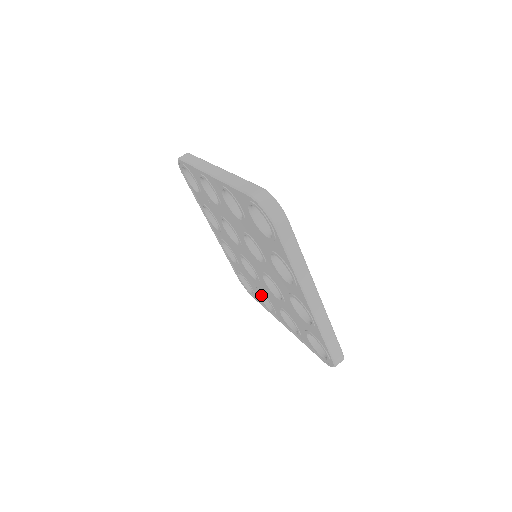
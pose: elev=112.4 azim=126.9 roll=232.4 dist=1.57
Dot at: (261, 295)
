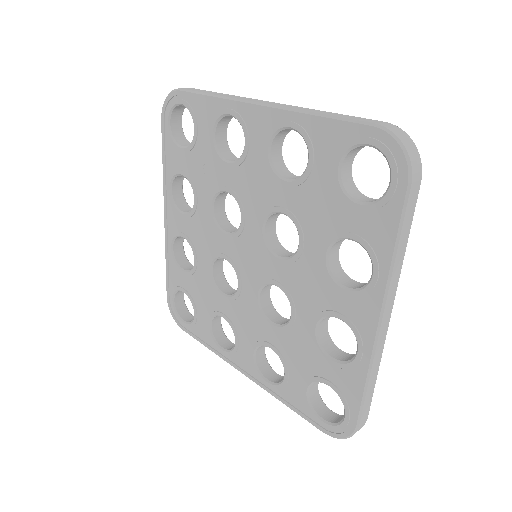
Dot at: (212, 325)
